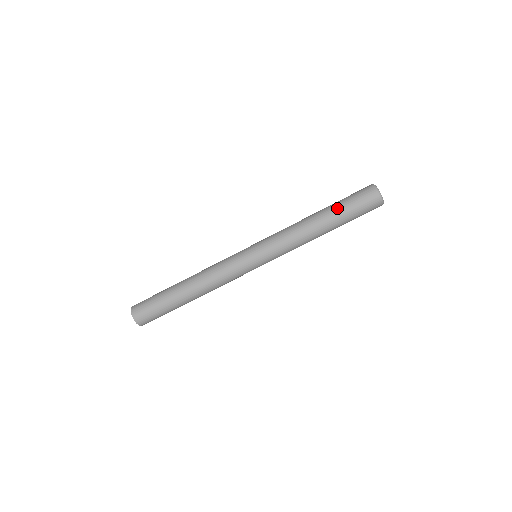
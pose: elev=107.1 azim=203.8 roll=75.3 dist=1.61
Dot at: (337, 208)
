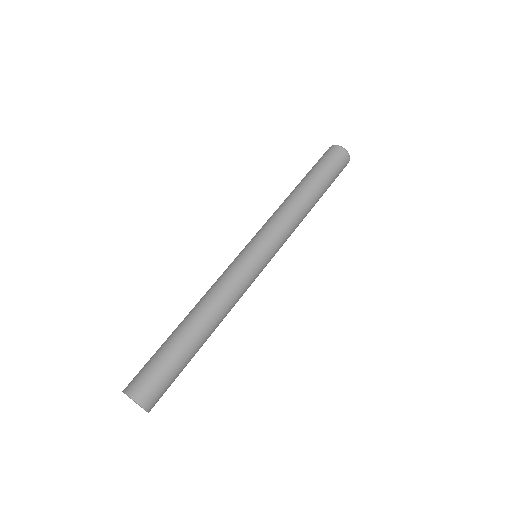
Dot at: (316, 174)
